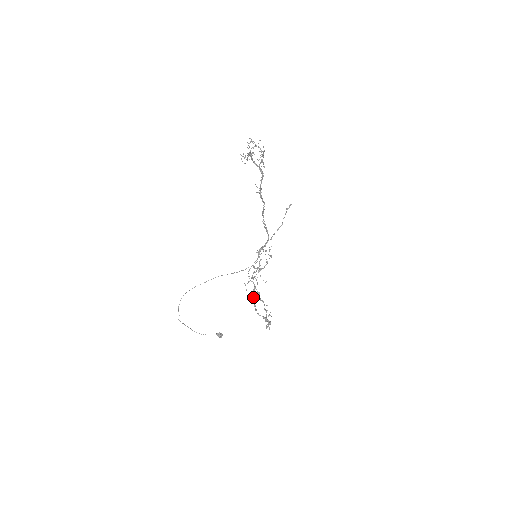
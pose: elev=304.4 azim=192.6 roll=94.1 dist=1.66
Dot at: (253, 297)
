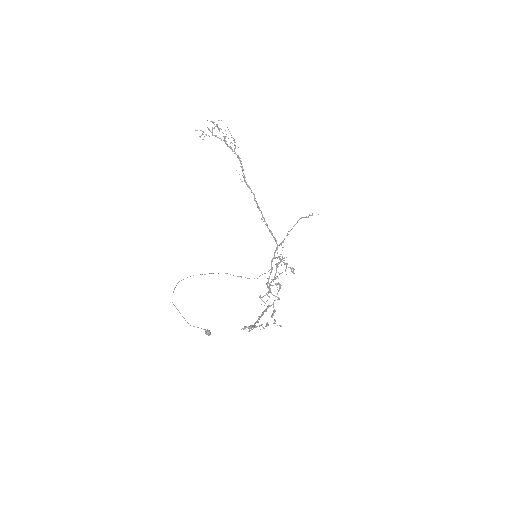
Dot at: (263, 311)
